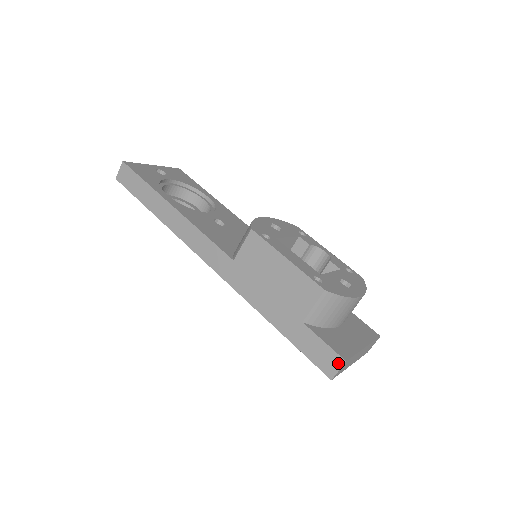
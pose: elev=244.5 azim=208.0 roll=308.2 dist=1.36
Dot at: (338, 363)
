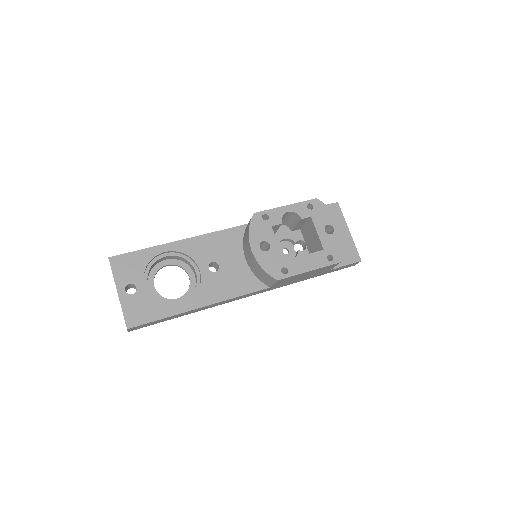
Dot at: (357, 263)
